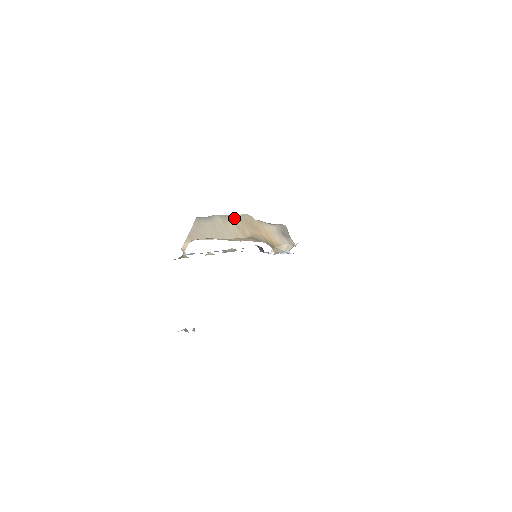
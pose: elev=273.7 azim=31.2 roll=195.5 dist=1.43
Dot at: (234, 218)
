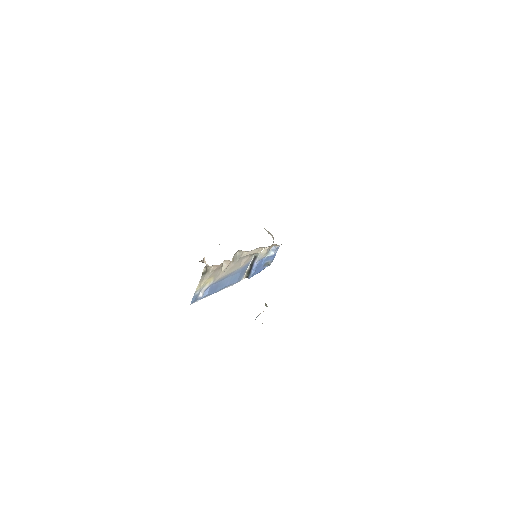
Dot at: occluded
